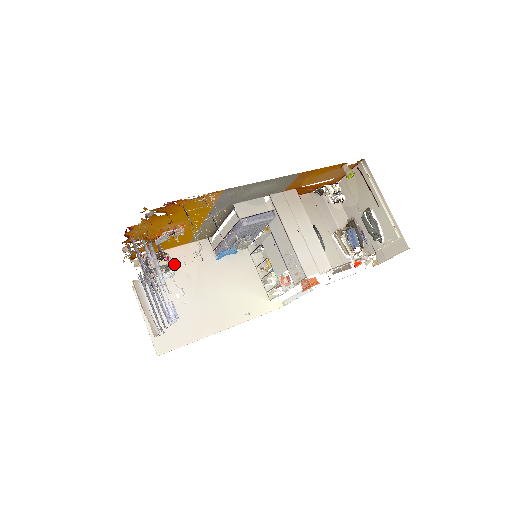
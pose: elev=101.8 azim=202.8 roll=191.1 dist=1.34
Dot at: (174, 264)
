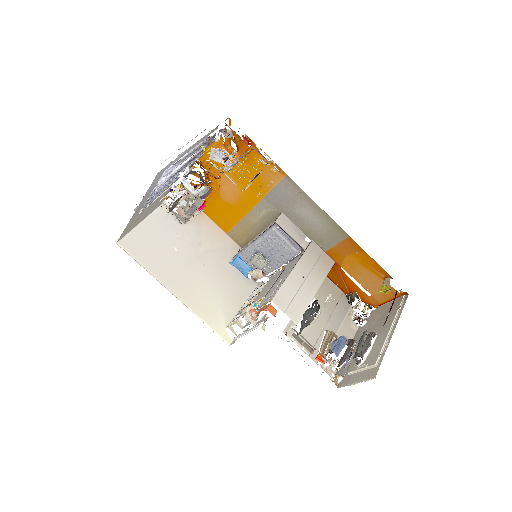
Dot at: (203, 210)
